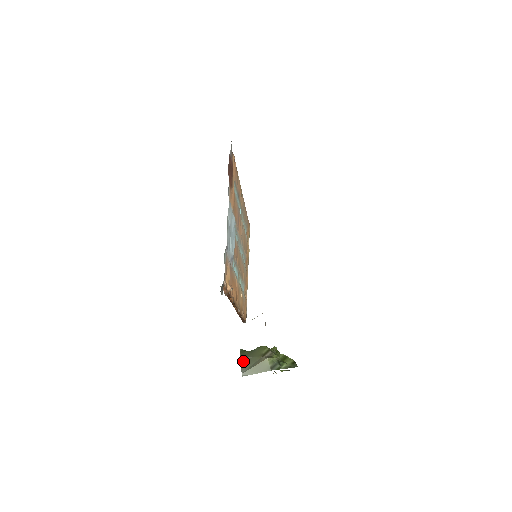
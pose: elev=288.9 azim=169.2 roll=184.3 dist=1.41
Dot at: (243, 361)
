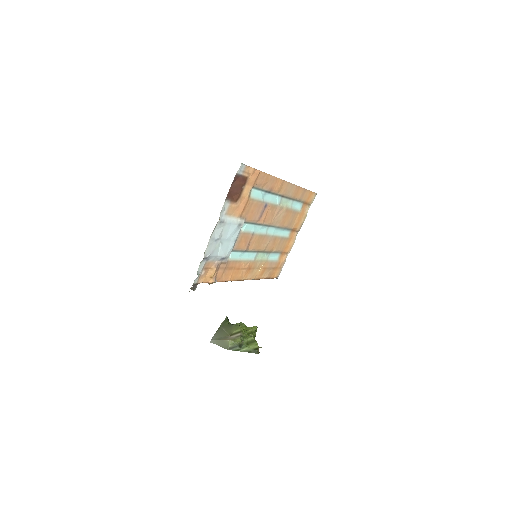
Dot at: (219, 330)
